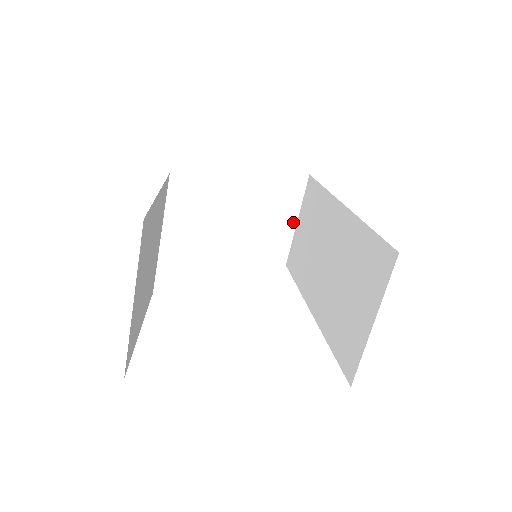
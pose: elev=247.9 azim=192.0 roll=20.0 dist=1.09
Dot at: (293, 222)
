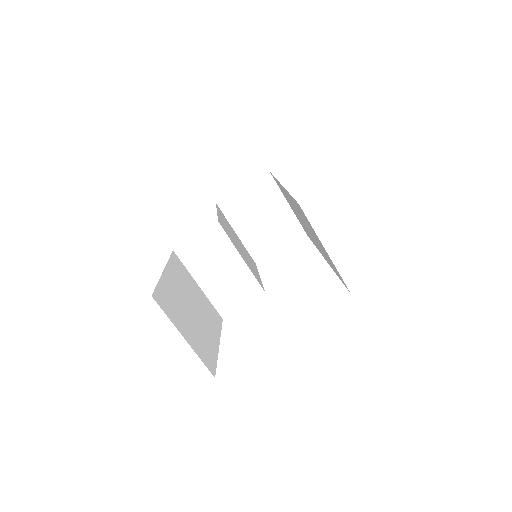
Dot at: (287, 207)
